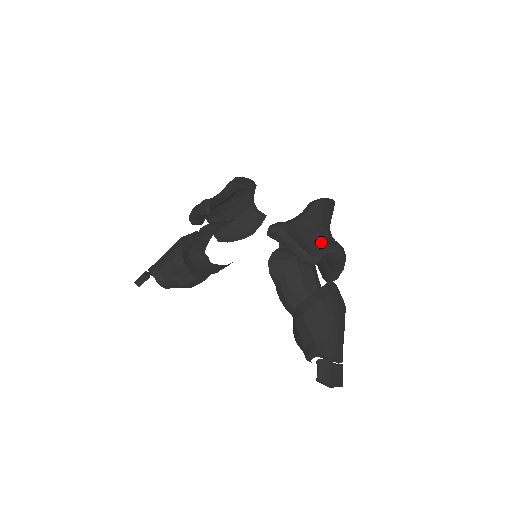
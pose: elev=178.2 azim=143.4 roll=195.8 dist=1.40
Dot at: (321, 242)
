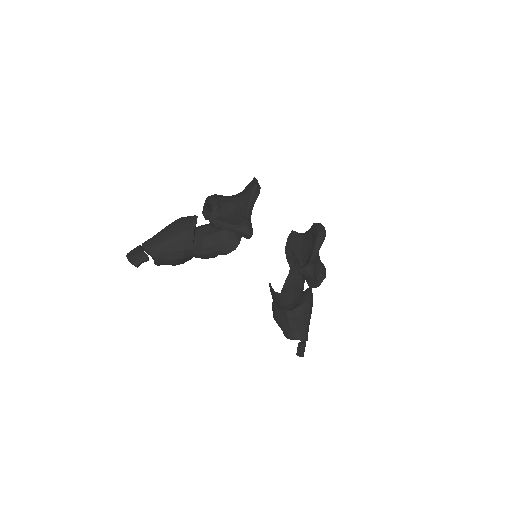
Dot at: (320, 269)
